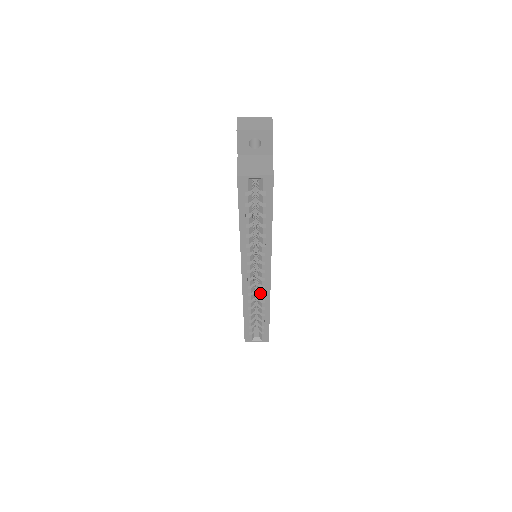
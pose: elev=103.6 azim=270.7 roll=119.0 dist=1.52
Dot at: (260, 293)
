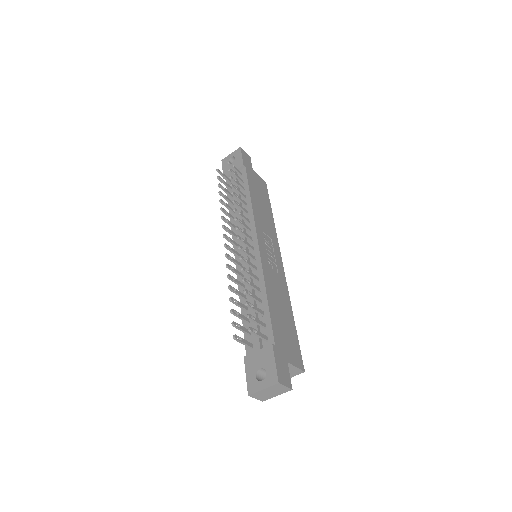
Dot at: occluded
